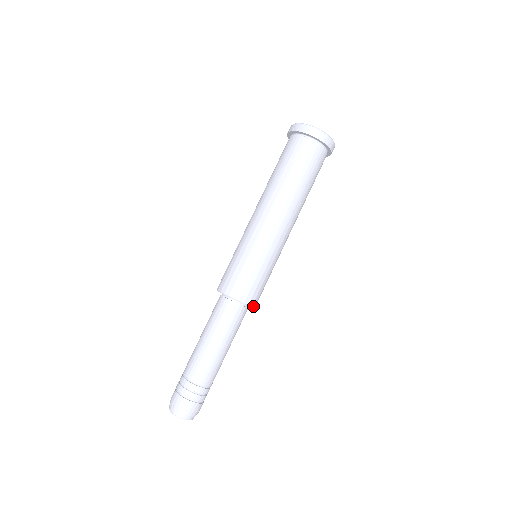
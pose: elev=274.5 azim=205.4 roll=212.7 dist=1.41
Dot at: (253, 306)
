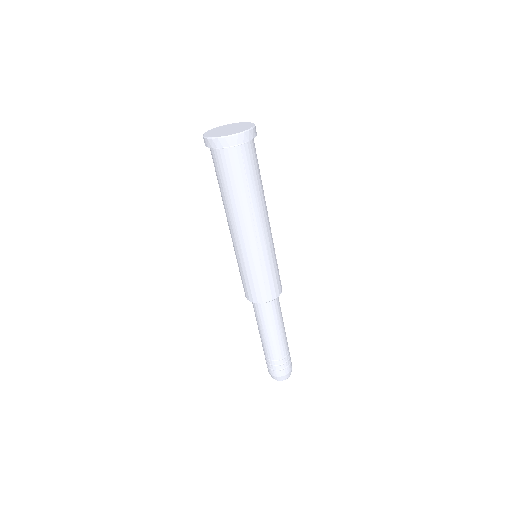
Dot at: occluded
